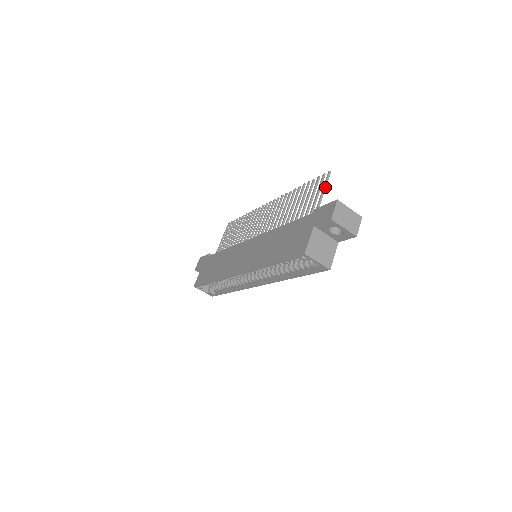
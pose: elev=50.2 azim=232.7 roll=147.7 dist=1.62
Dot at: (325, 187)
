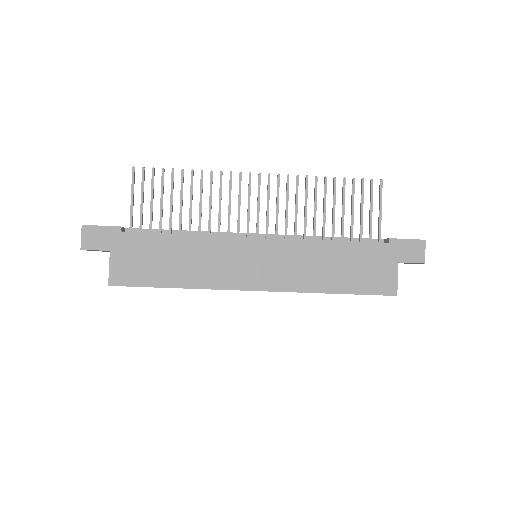
Dot at: occluded
